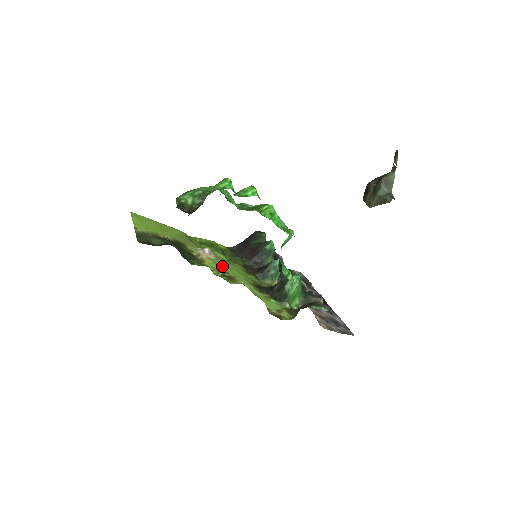
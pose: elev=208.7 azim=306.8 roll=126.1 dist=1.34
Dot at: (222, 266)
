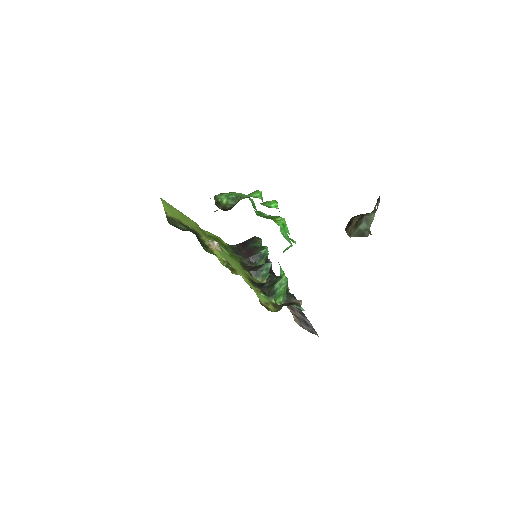
Dot at: (226, 258)
